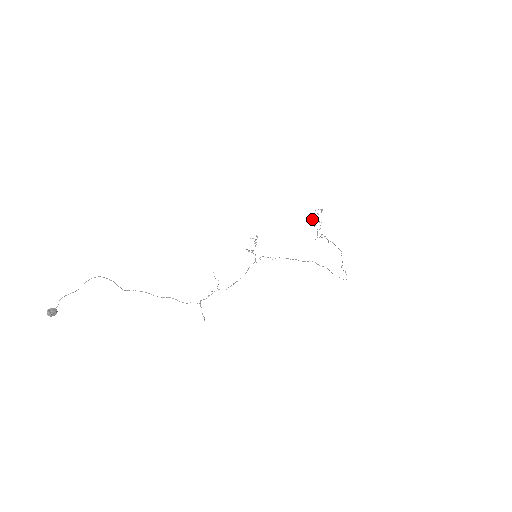
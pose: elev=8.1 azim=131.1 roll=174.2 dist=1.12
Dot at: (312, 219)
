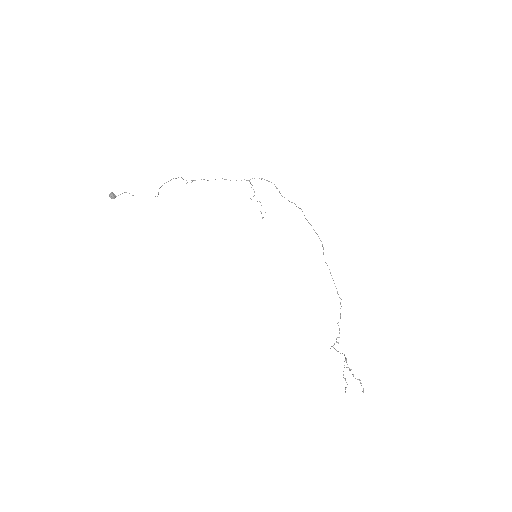
Dot at: (344, 378)
